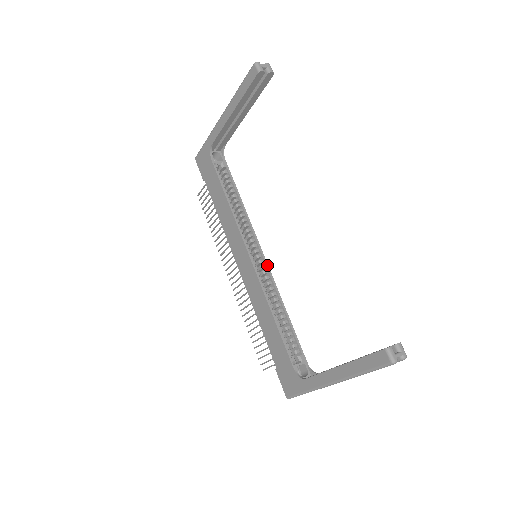
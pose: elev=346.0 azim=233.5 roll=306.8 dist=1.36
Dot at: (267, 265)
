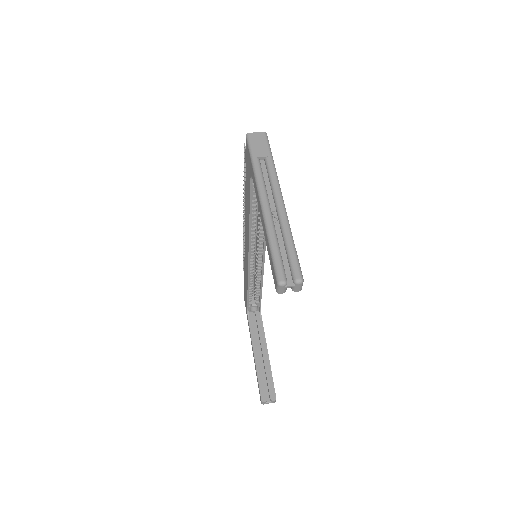
Dot at: (263, 262)
